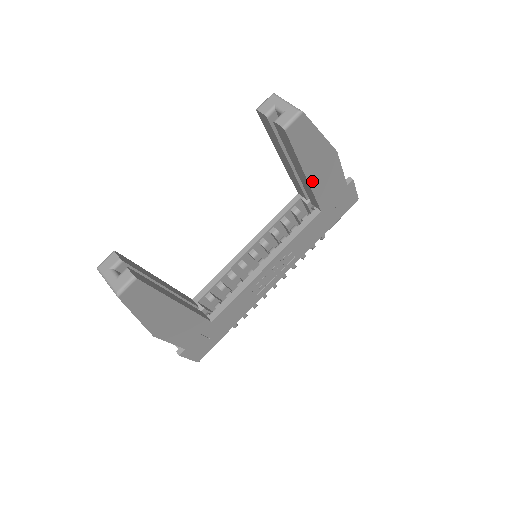
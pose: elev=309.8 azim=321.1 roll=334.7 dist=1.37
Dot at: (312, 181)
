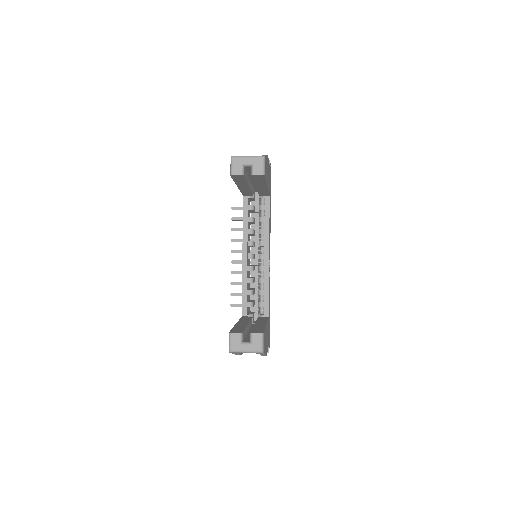
Dot at: occluded
